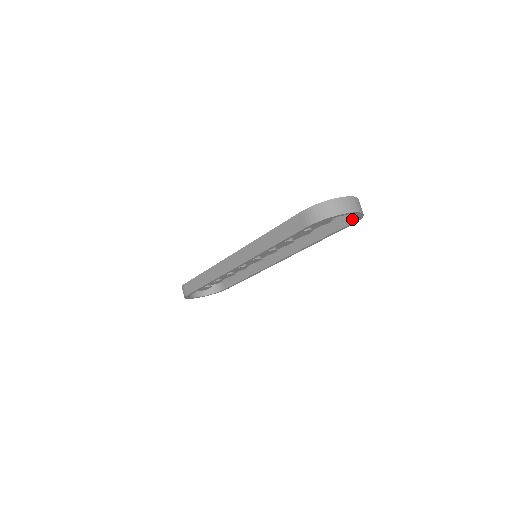
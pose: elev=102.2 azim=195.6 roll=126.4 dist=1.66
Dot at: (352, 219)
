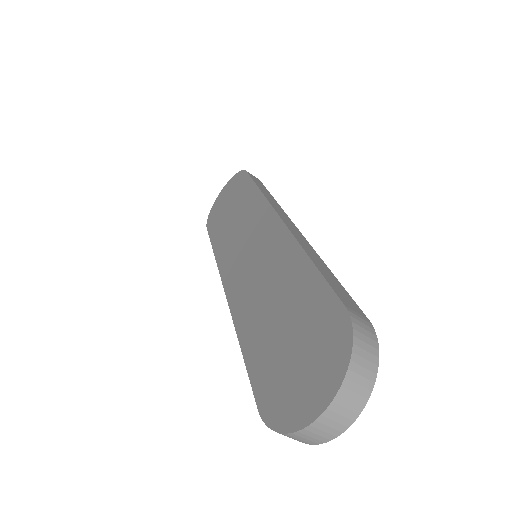
Dot at: occluded
